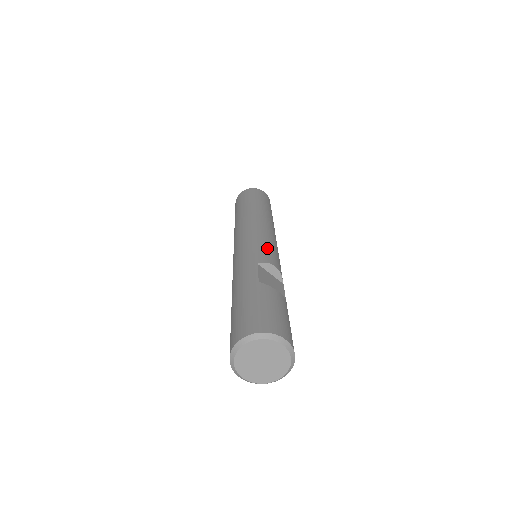
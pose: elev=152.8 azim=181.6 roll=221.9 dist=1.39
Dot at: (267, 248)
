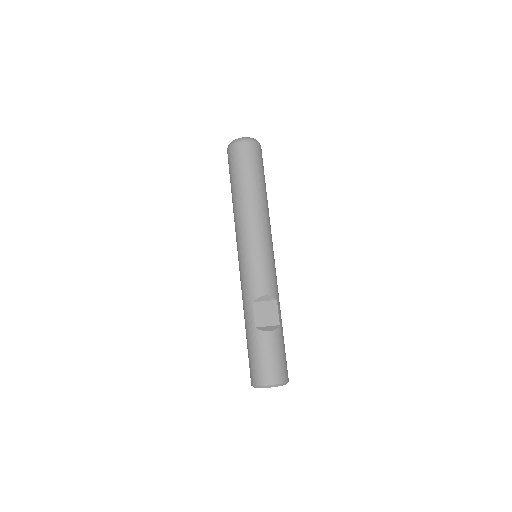
Dot at: (257, 273)
